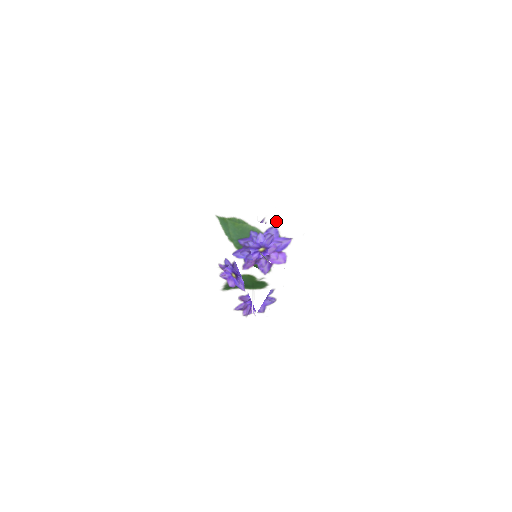
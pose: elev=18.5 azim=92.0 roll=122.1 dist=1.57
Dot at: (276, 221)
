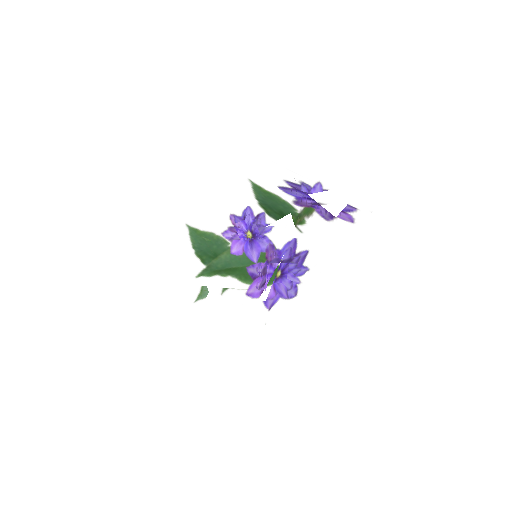
Dot at: occluded
